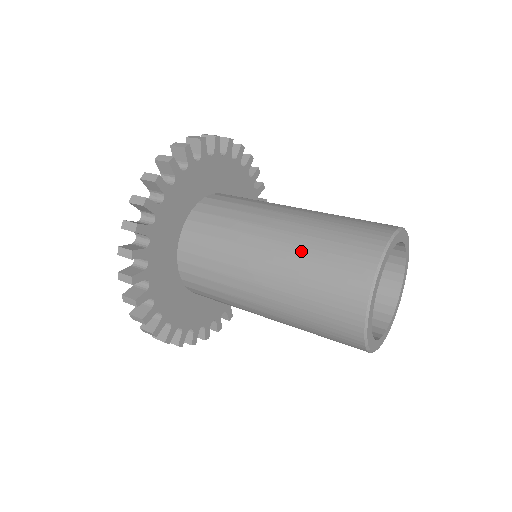
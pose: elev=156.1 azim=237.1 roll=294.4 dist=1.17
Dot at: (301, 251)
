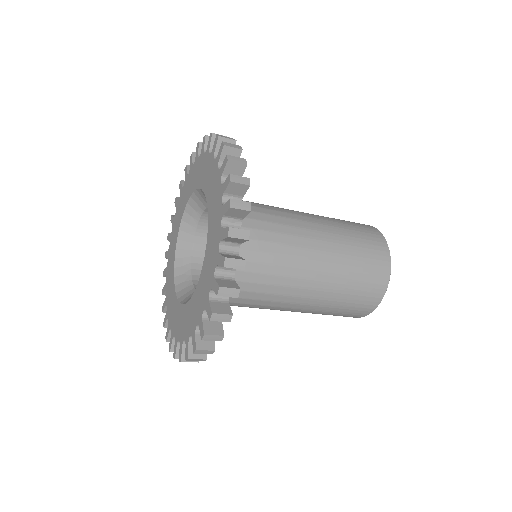
Dot at: (342, 258)
